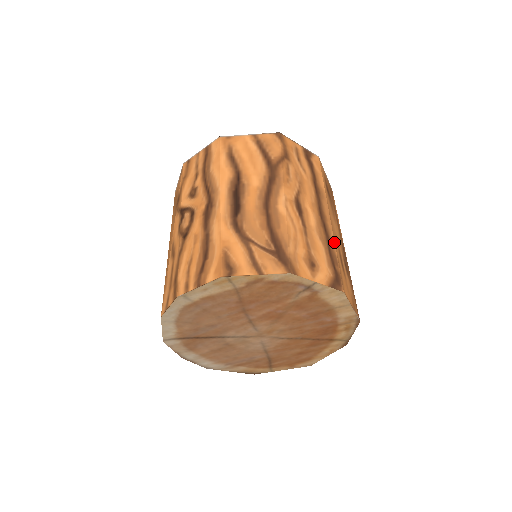
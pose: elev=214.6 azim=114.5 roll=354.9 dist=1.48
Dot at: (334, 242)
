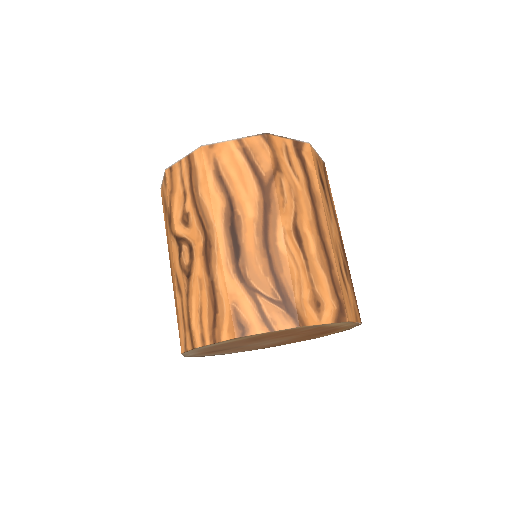
Dot at: (335, 262)
